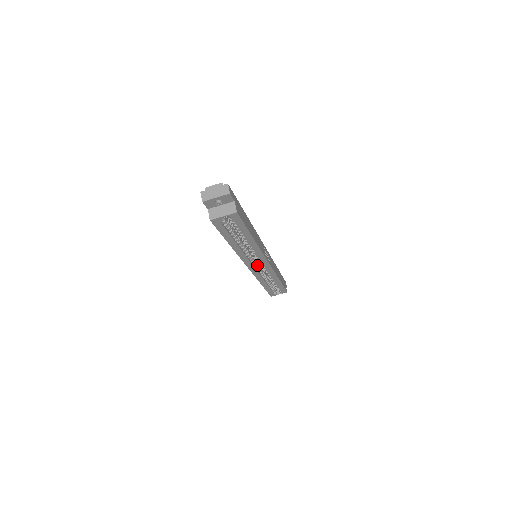
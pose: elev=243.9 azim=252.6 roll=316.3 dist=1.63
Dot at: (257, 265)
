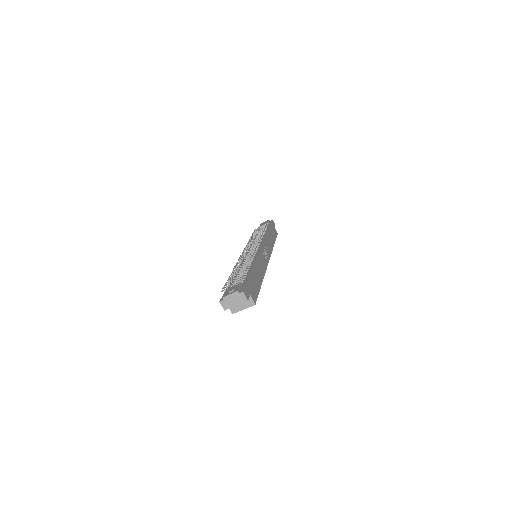
Dot at: occluded
